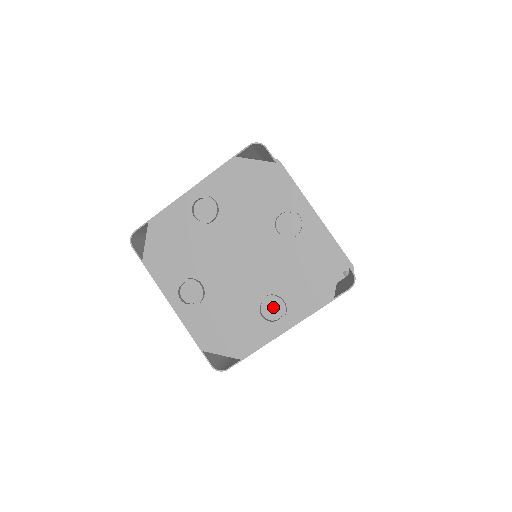
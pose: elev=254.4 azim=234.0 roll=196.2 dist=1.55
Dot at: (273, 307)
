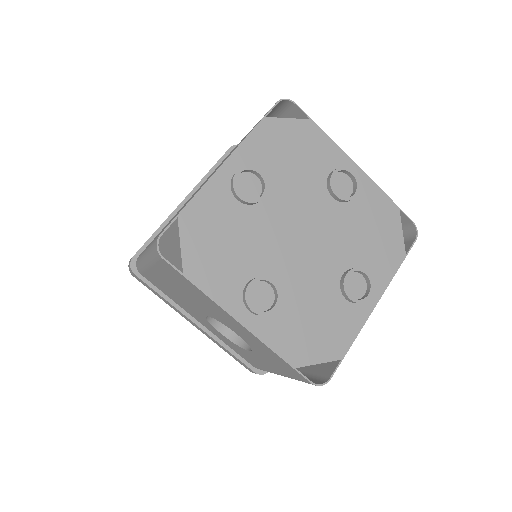
Dot at: (355, 283)
